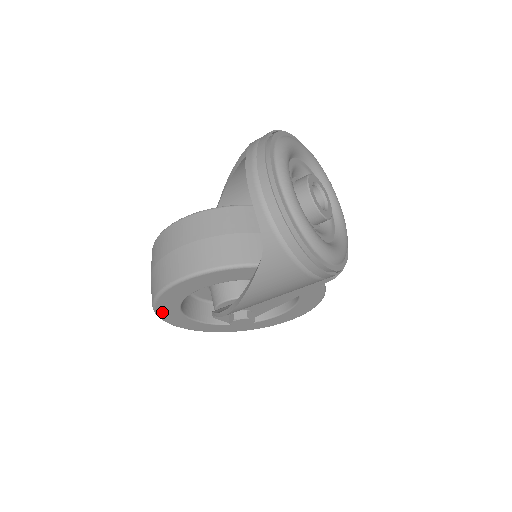
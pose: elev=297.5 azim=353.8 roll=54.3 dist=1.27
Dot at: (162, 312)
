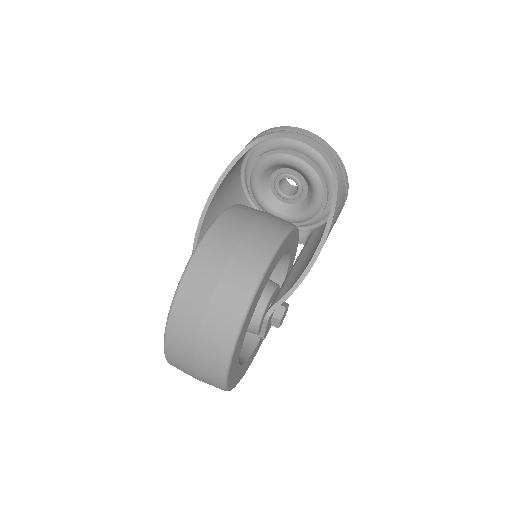
Dot at: (245, 324)
